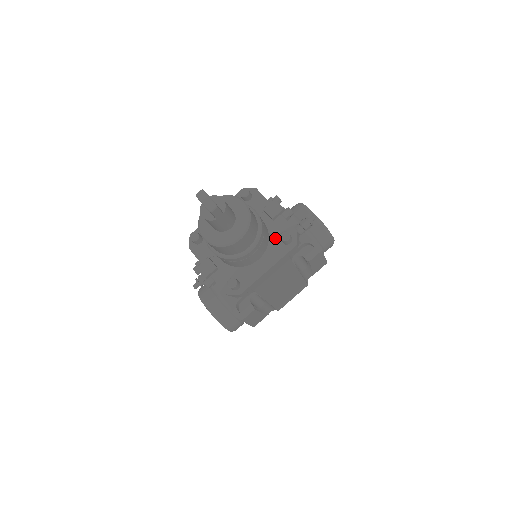
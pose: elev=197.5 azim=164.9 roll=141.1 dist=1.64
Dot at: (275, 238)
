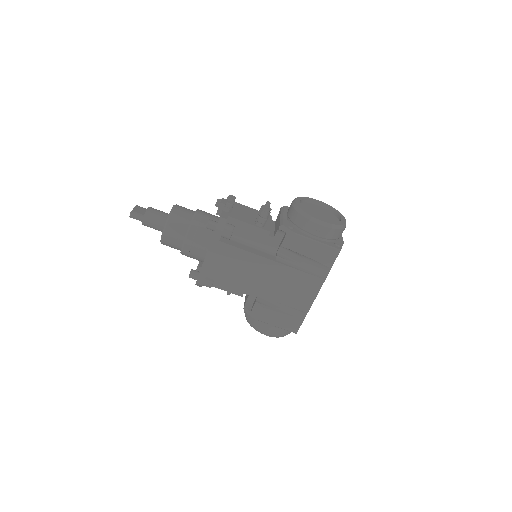
Dot at: occluded
